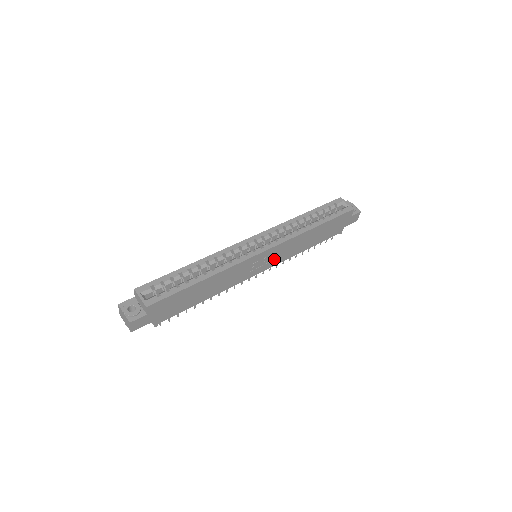
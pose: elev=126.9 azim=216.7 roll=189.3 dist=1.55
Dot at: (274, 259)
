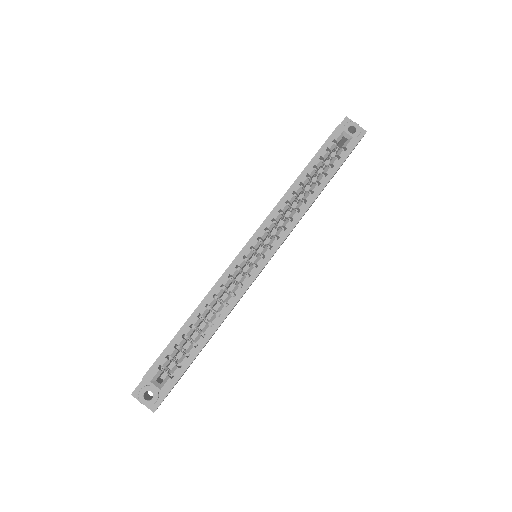
Dot at: occluded
